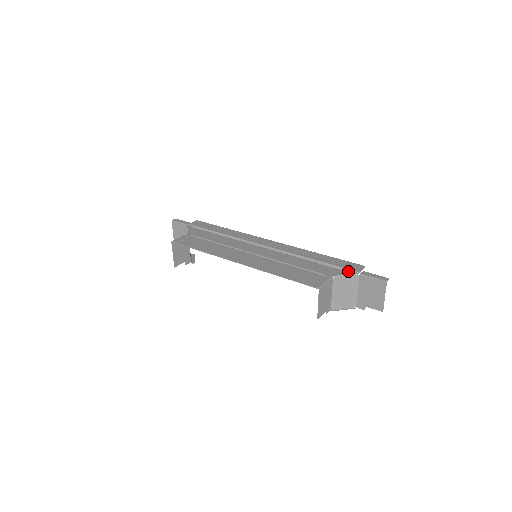
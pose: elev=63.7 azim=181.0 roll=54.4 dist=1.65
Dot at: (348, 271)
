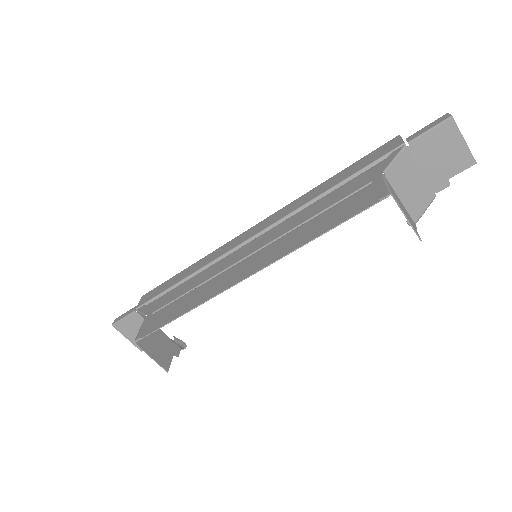
Dot at: (390, 155)
